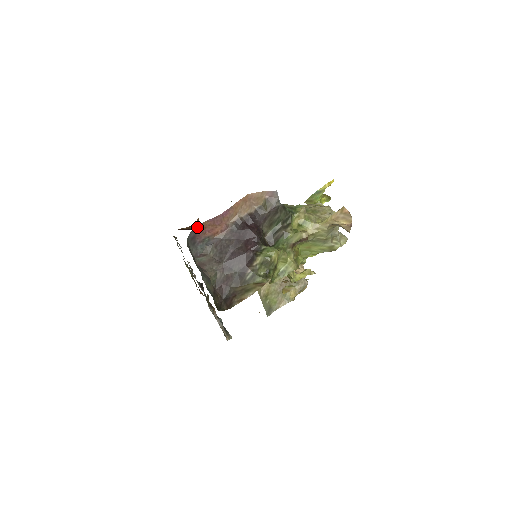
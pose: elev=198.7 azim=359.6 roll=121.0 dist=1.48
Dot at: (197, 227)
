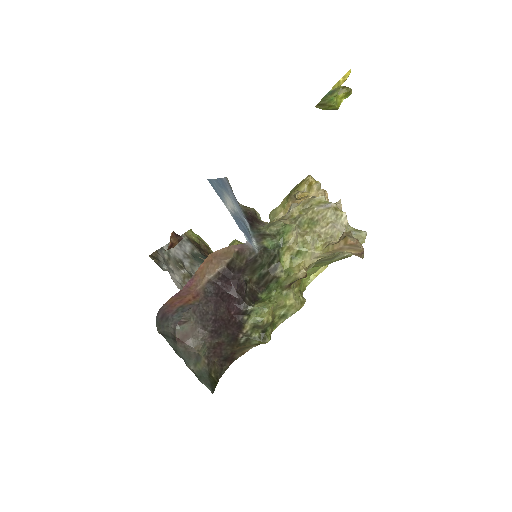
Dot at: (162, 307)
